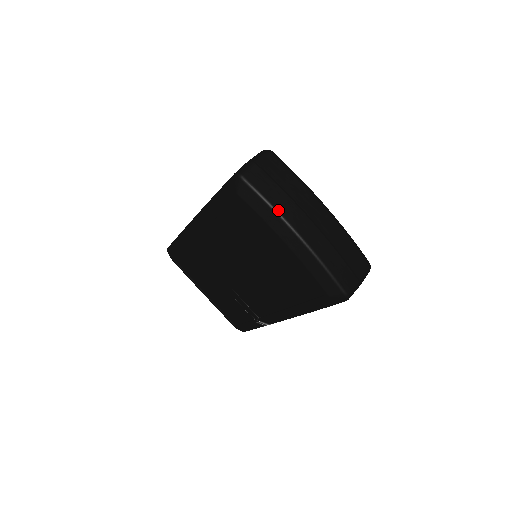
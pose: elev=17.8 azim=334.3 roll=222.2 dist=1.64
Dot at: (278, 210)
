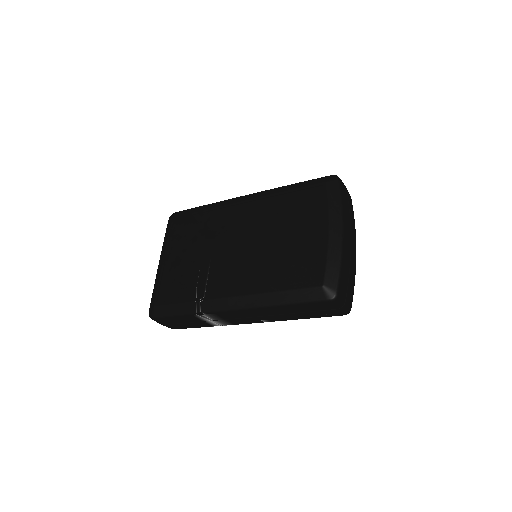
Dot at: (344, 210)
